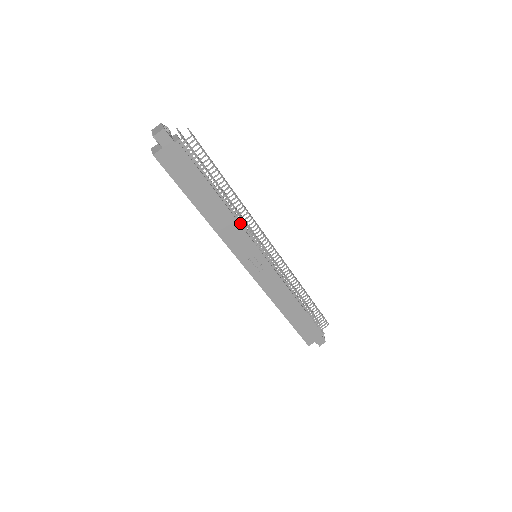
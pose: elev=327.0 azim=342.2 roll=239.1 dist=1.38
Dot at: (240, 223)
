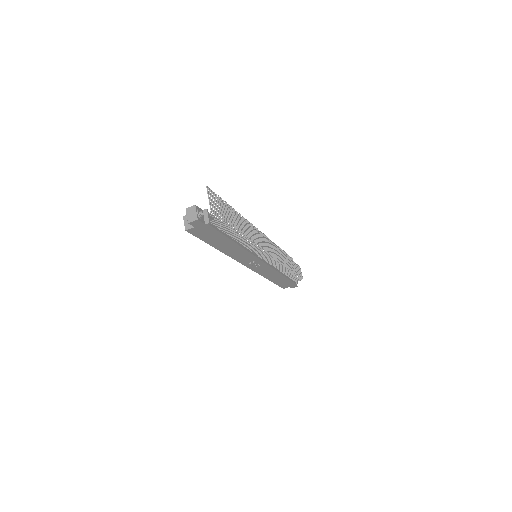
Dot at: (248, 249)
